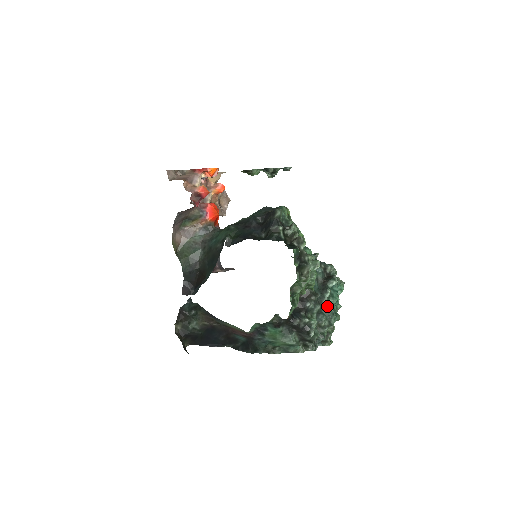
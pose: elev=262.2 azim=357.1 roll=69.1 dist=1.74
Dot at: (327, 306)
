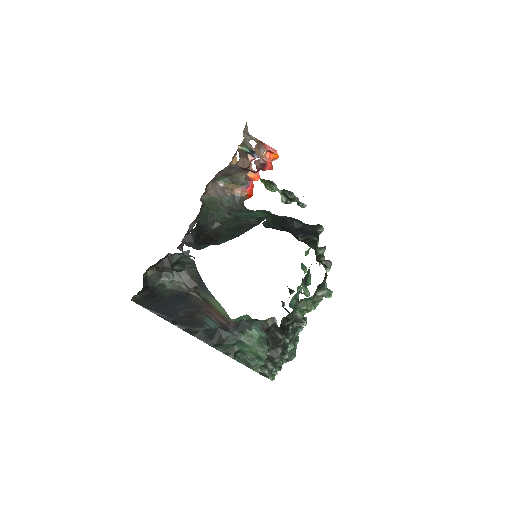
Dot at: (297, 340)
